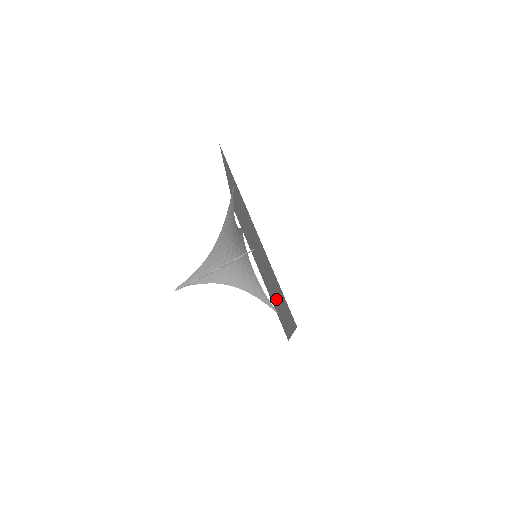
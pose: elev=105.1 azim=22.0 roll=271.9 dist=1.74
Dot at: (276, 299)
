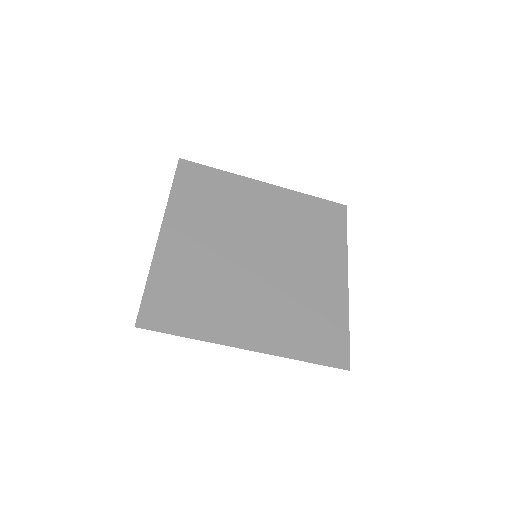
Dot at: (308, 264)
